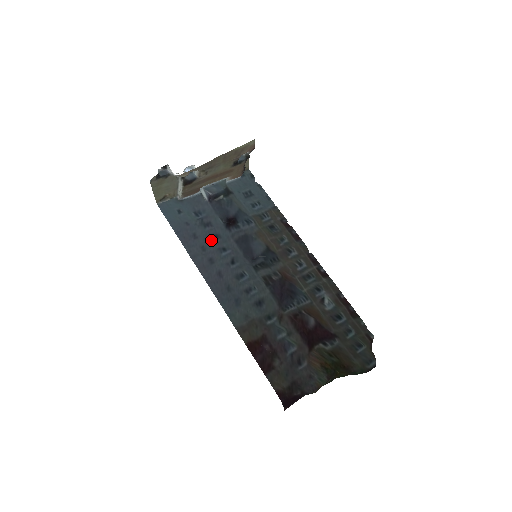
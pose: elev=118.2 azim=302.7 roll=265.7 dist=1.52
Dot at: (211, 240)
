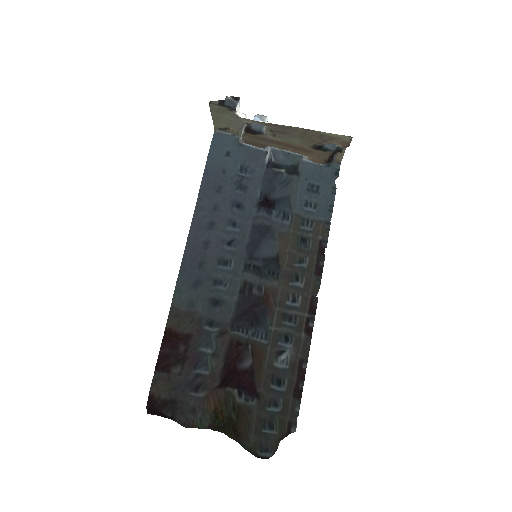
Dot at: (231, 205)
